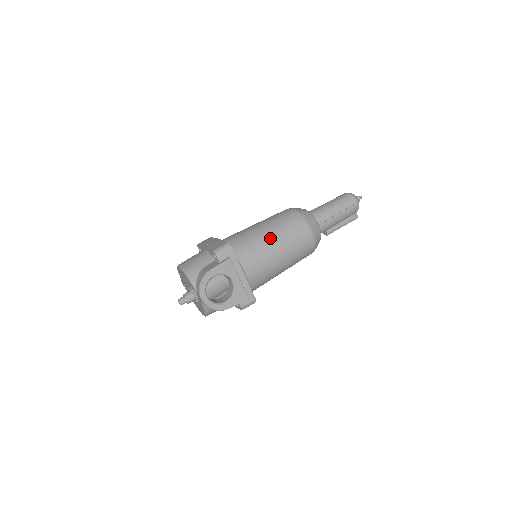
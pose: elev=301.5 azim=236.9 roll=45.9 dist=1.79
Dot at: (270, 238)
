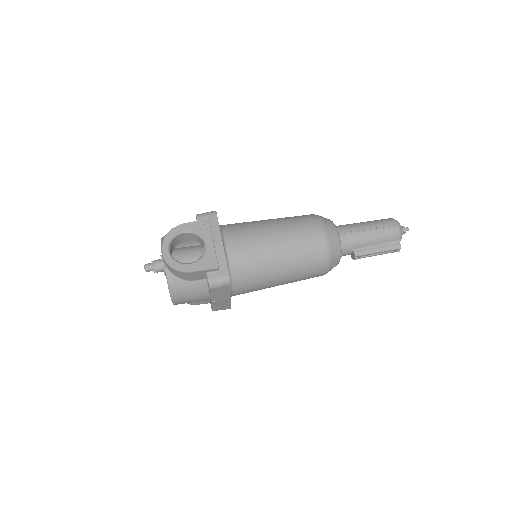
Dot at: (269, 223)
